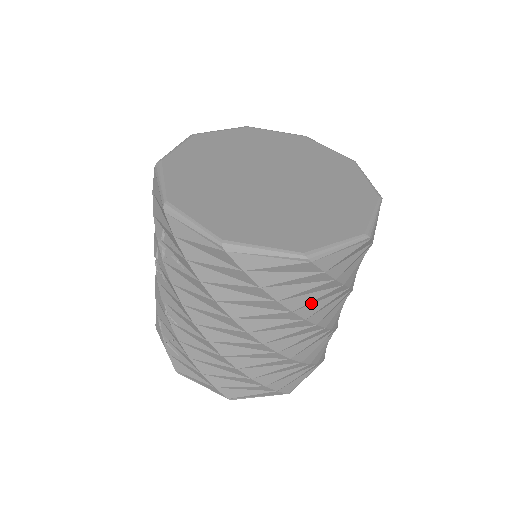
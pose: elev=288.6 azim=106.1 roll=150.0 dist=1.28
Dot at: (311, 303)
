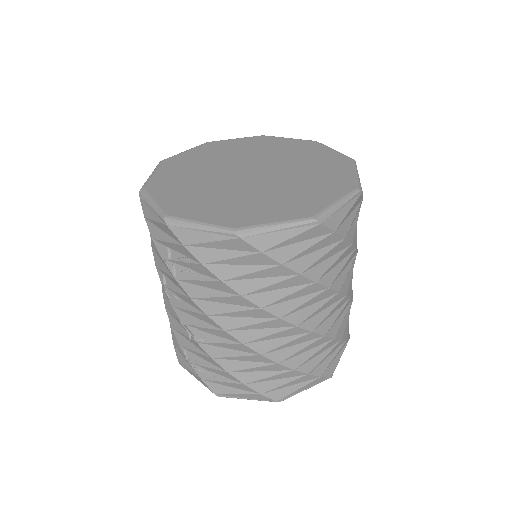
Dot at: (329, 270)
